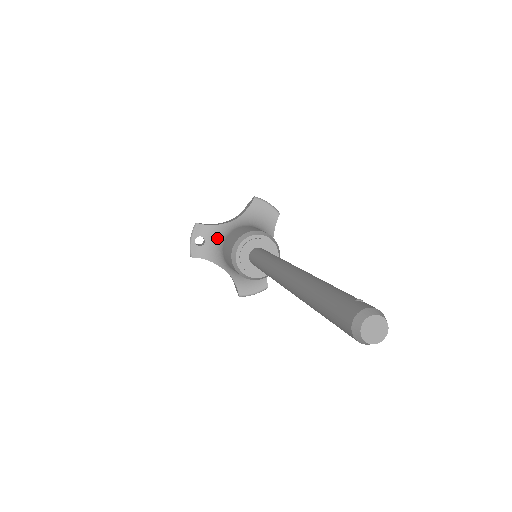
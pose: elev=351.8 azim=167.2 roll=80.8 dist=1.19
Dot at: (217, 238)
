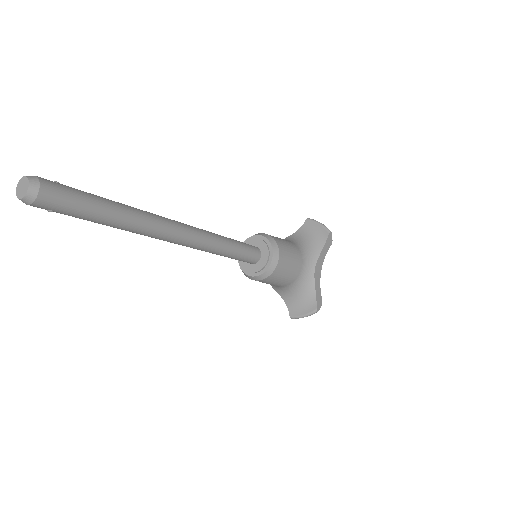
Dot at: occluded
